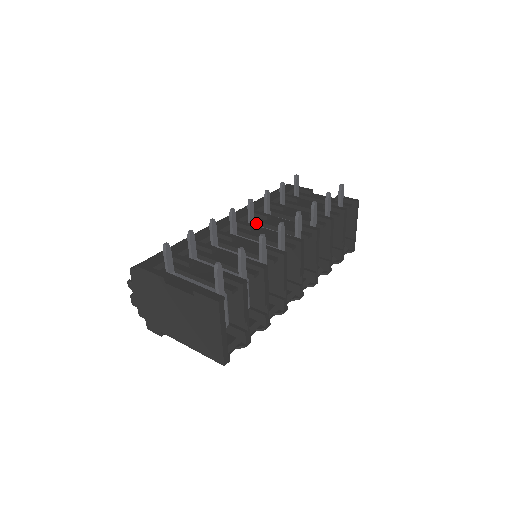
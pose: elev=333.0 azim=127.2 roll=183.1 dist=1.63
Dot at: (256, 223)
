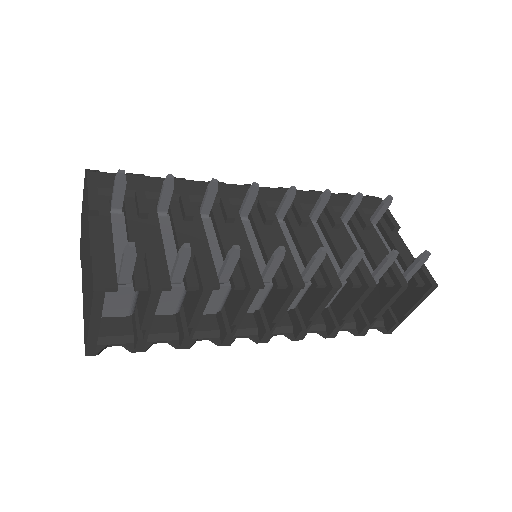
Dot at: (286, 219)
